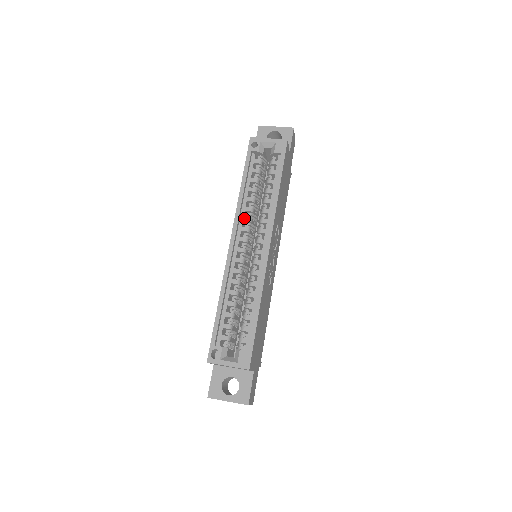
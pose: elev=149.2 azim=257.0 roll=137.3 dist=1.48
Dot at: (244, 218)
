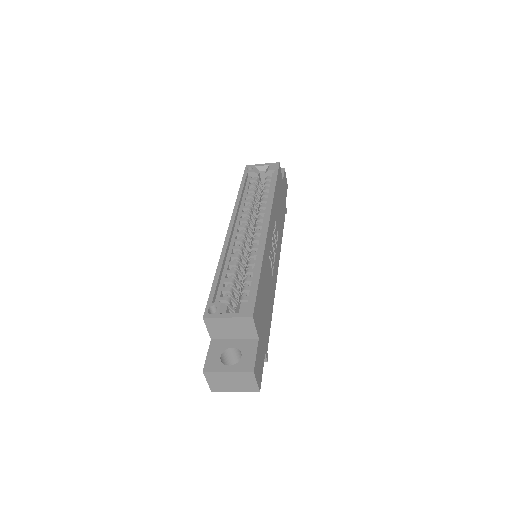
Dot at: (242, 213)
